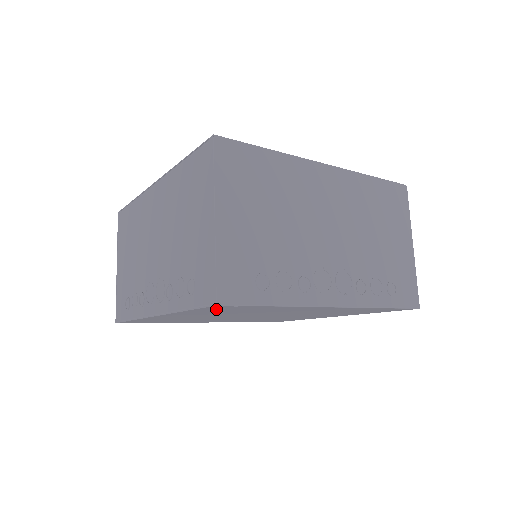
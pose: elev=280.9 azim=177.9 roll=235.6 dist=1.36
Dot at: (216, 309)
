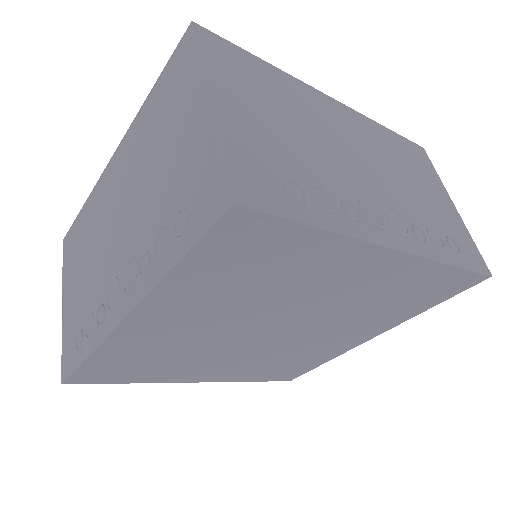
Dot at: (226, 252)
